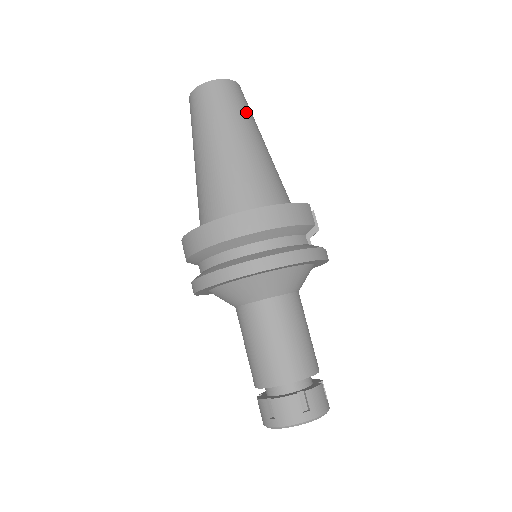
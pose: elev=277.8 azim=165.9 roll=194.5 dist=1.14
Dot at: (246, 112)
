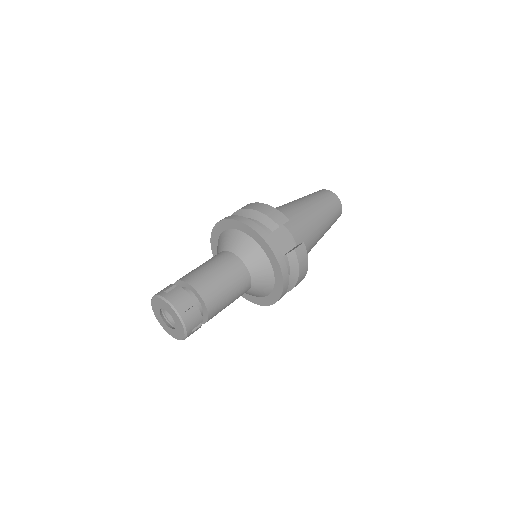
Dot at: (321, 200)
